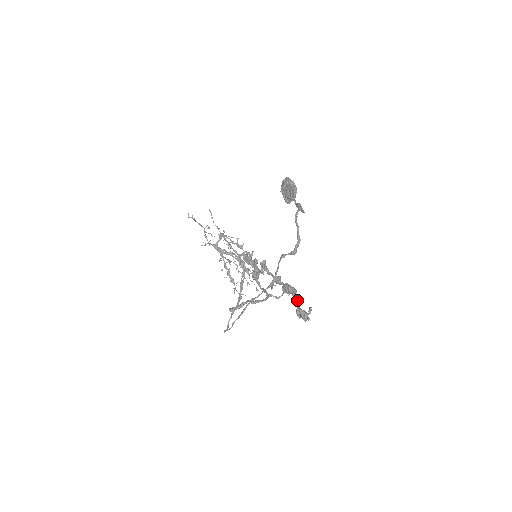
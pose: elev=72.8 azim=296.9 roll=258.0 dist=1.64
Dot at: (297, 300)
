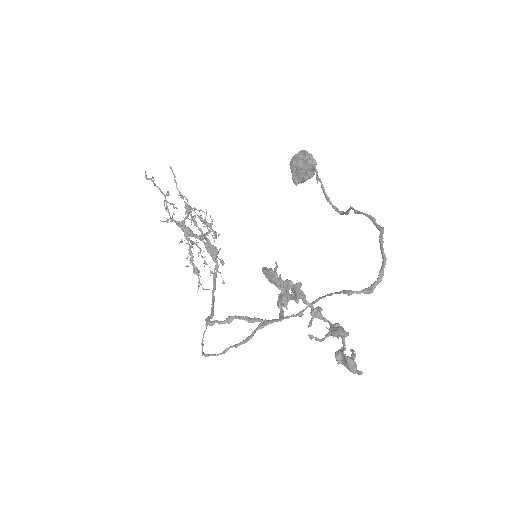
Dot at: (343, 343)
